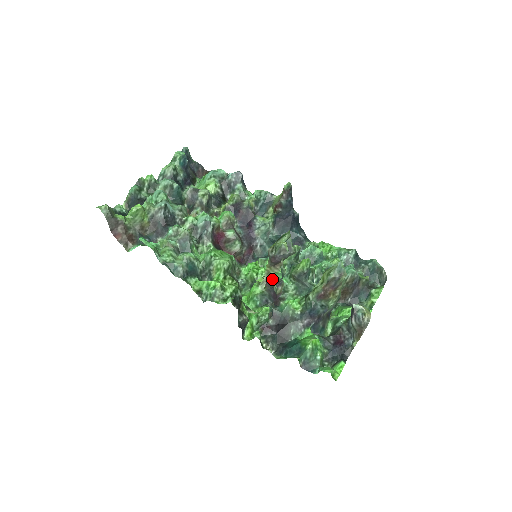
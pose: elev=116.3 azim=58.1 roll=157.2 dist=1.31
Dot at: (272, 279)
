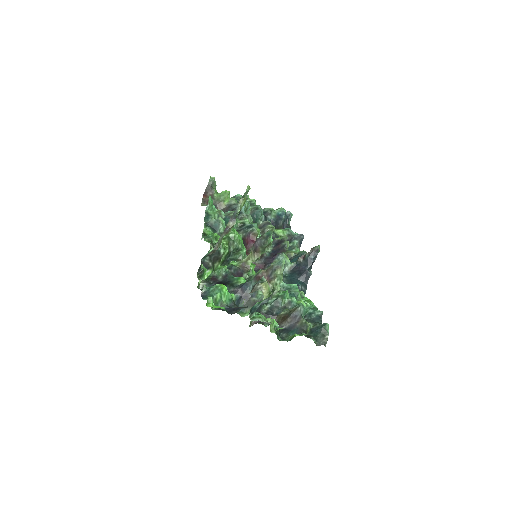
Dot at: (249, 267)
